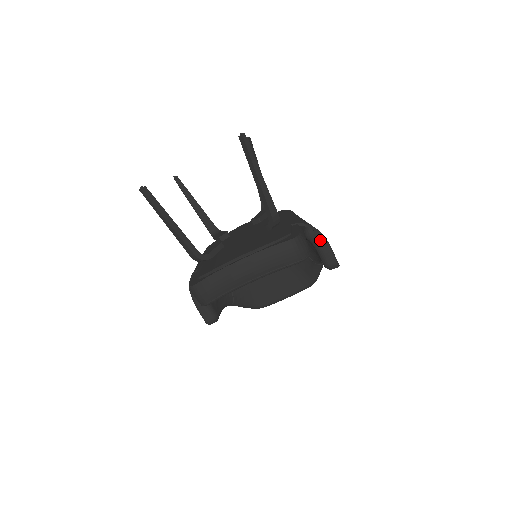
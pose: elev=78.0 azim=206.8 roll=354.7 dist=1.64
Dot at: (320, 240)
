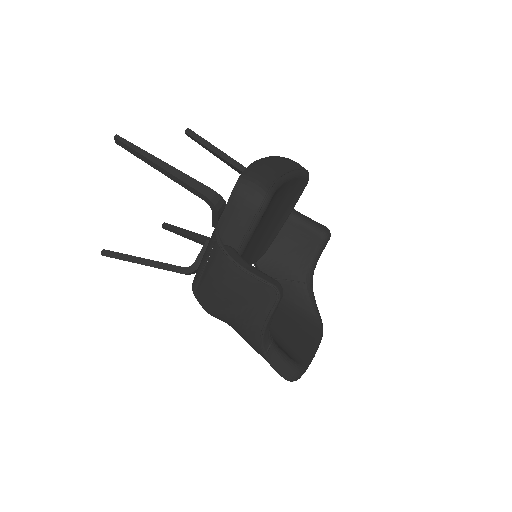
Dot at: (298, 213)
